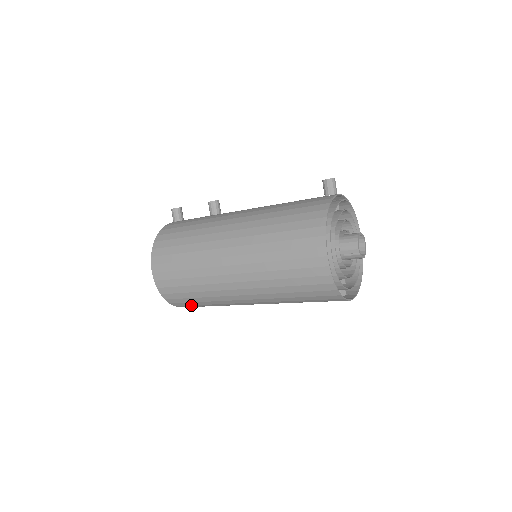
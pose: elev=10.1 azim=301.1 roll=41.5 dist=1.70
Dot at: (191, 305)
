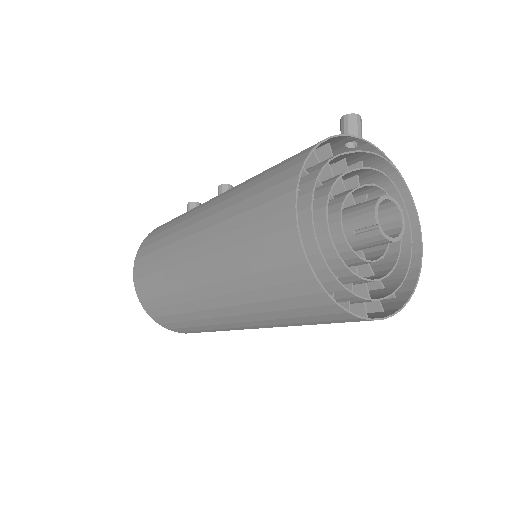
Dot at: (172, 323)
